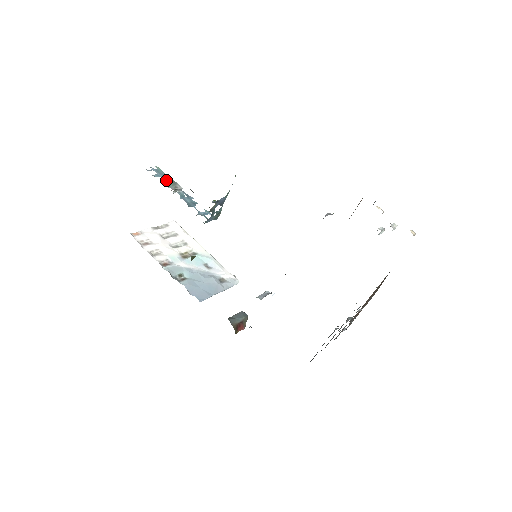
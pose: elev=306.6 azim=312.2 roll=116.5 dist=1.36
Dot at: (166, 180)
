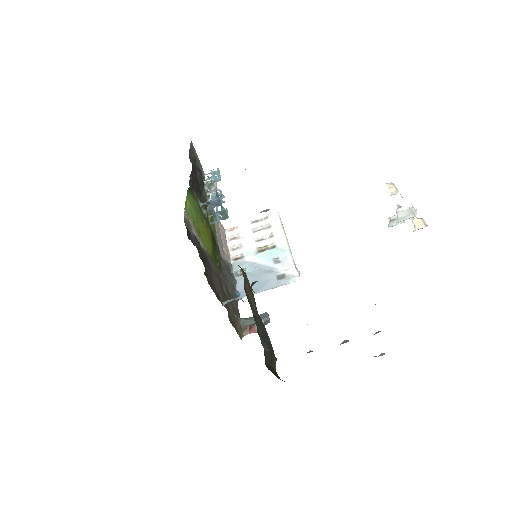
Dot at: (209, 182)
